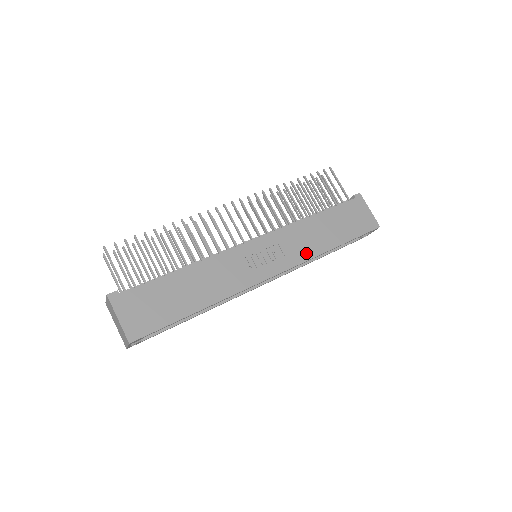
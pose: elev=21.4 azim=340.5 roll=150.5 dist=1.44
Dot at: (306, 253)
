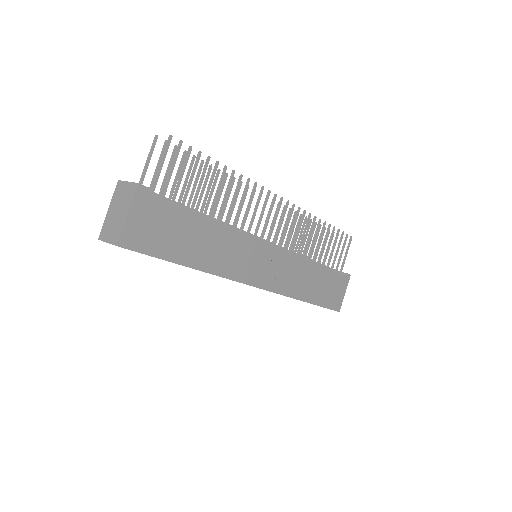
Dot at: (289, 289)
